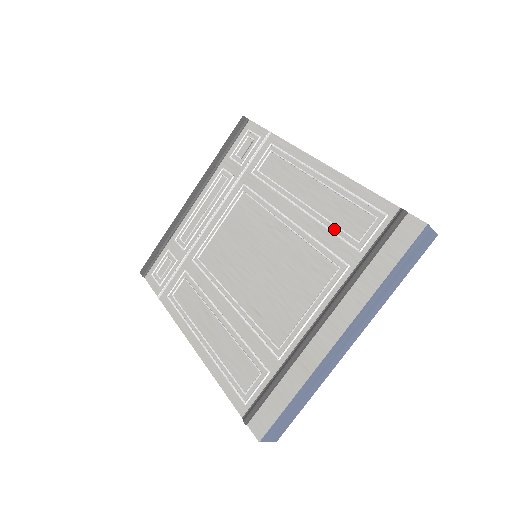
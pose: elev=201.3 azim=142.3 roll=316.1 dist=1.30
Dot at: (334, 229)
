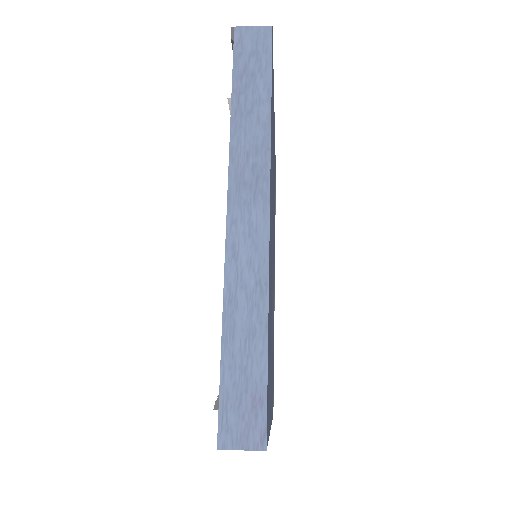
Dot at: occluded
